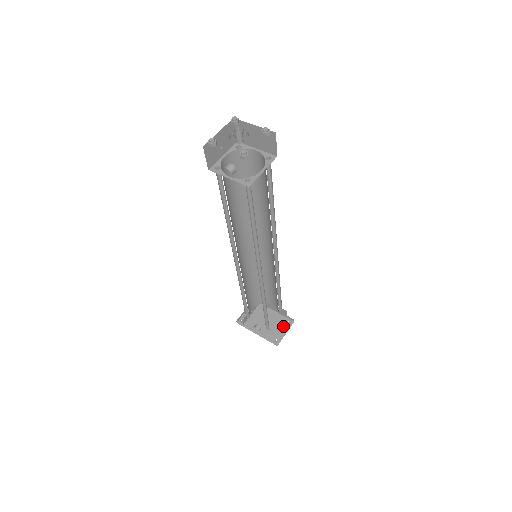
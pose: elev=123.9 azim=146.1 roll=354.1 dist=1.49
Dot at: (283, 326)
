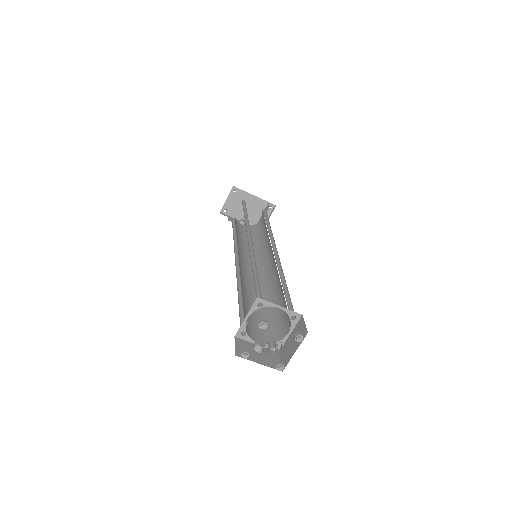
Dot at: occluded
